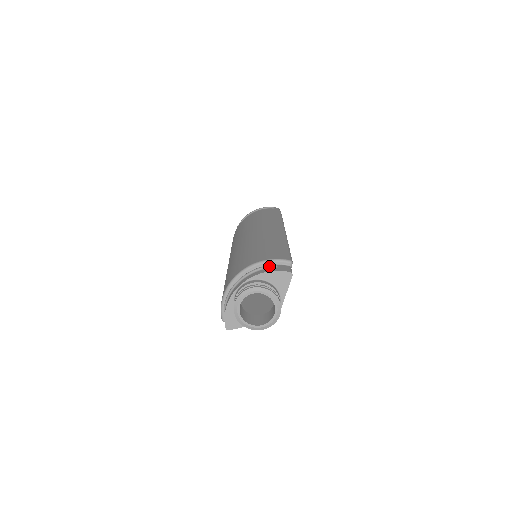
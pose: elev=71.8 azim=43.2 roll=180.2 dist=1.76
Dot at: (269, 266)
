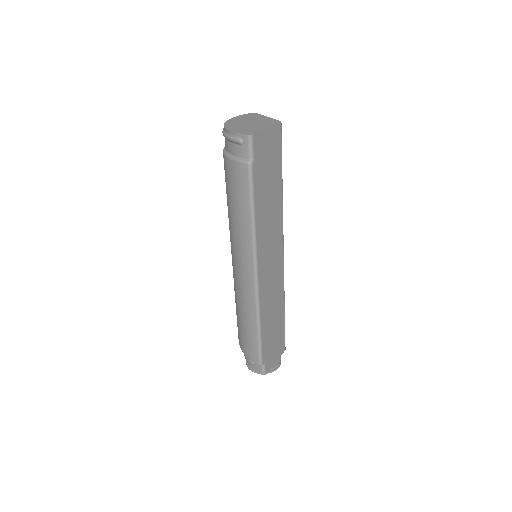
Dot at: (249, 361)
